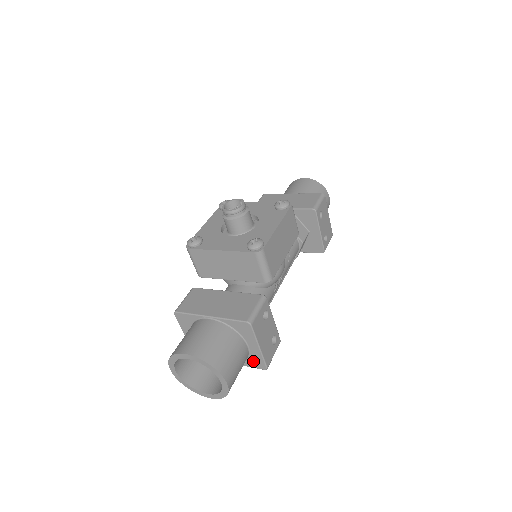
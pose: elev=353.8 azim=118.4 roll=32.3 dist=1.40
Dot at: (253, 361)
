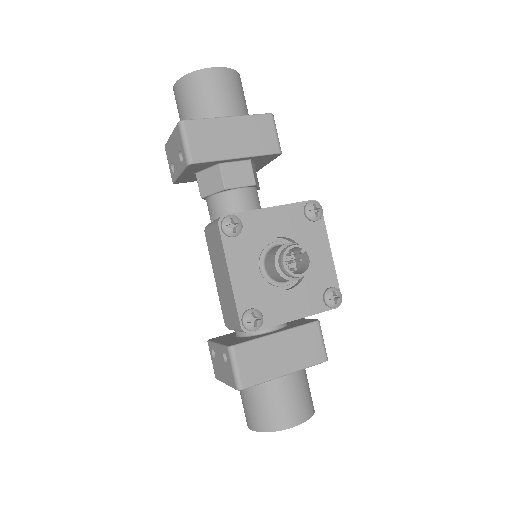
Dot at: occluded
